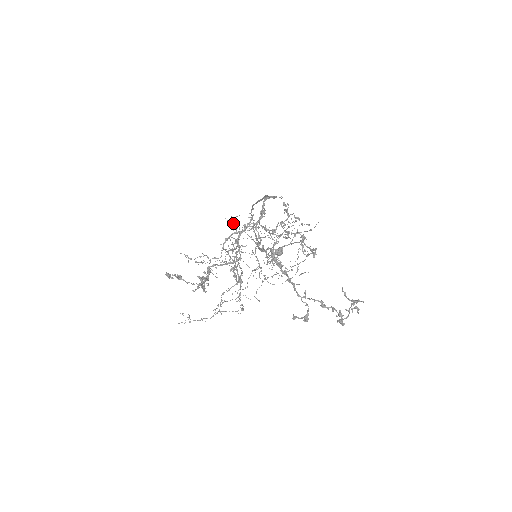
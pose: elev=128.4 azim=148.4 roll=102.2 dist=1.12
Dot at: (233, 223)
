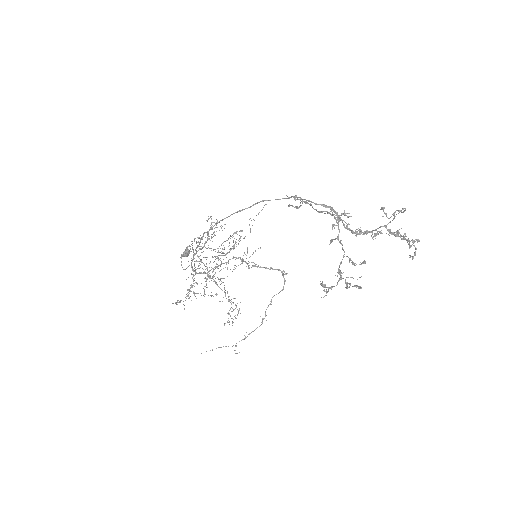
Dot at: (187, 247)
